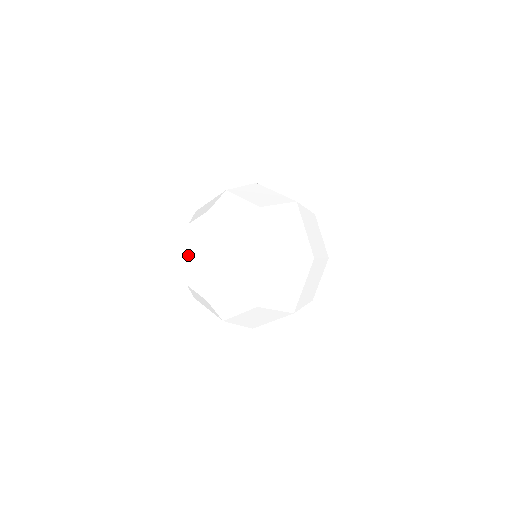
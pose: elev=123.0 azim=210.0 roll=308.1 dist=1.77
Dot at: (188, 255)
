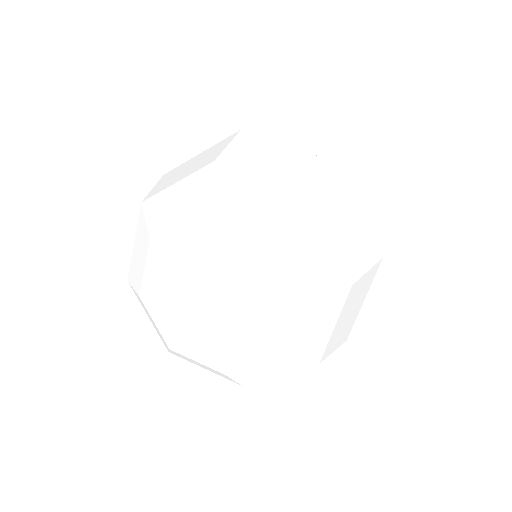
Dot at: (161, 298)
